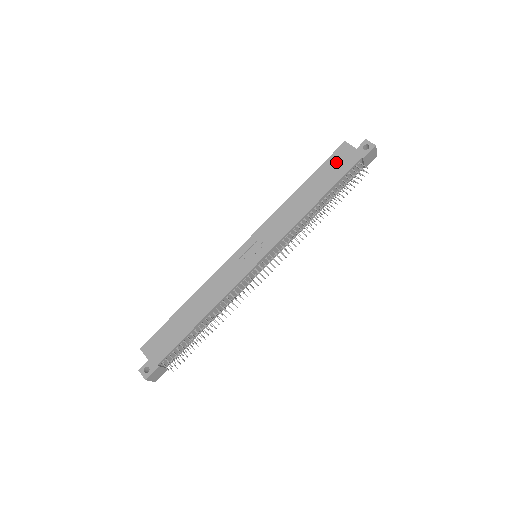
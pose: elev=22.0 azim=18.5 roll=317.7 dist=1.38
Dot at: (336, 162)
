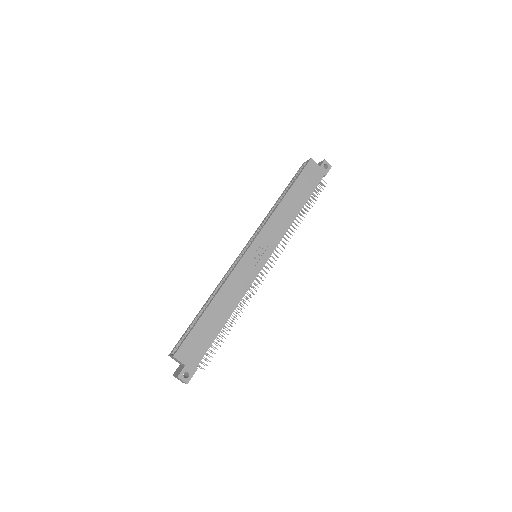
Dot at: (308, 176)
